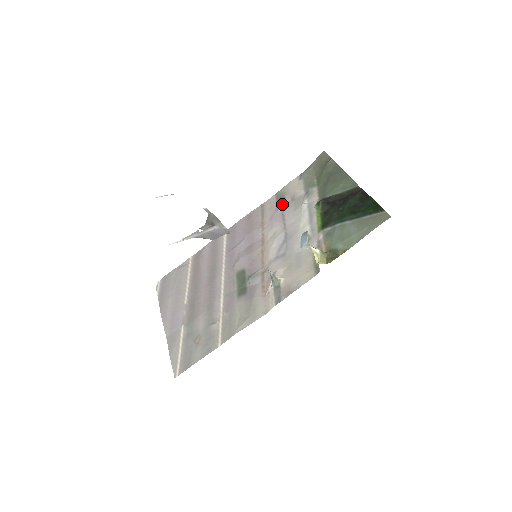
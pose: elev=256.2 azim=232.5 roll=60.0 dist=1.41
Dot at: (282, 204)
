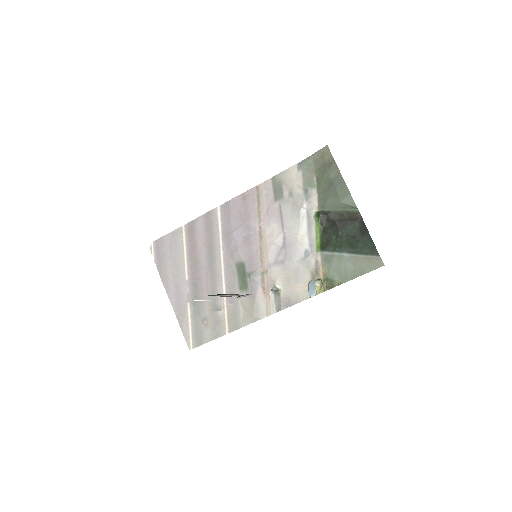
Dot at: (279, 196)
